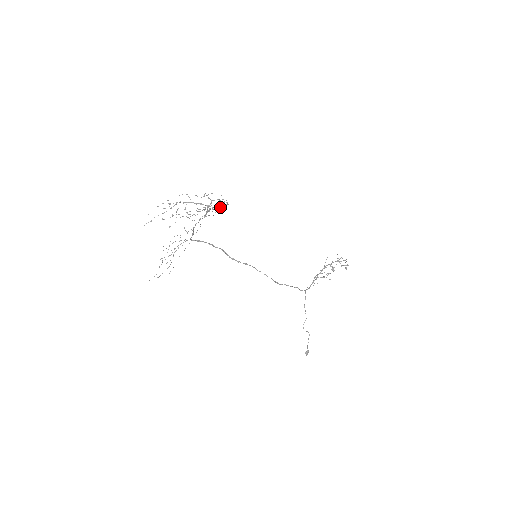
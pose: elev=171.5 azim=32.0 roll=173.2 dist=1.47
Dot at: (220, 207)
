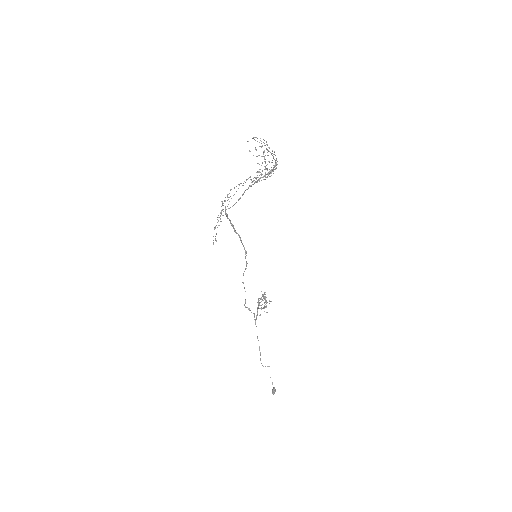
Dot at: (267, 176)
